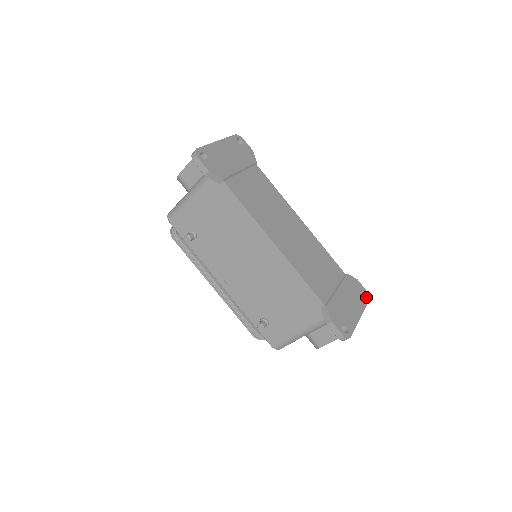
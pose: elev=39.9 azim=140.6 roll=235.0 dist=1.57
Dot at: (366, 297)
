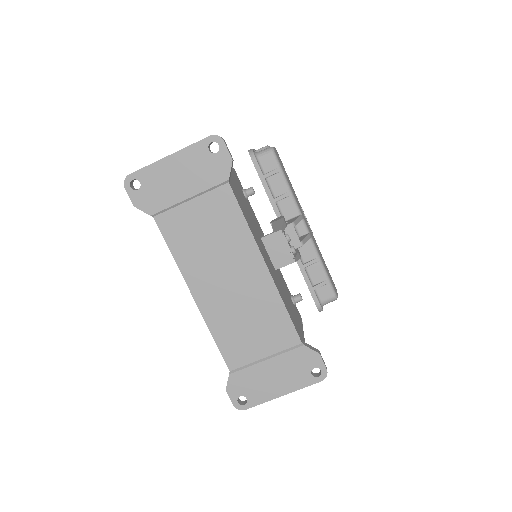
Dot at: (318, 377)
